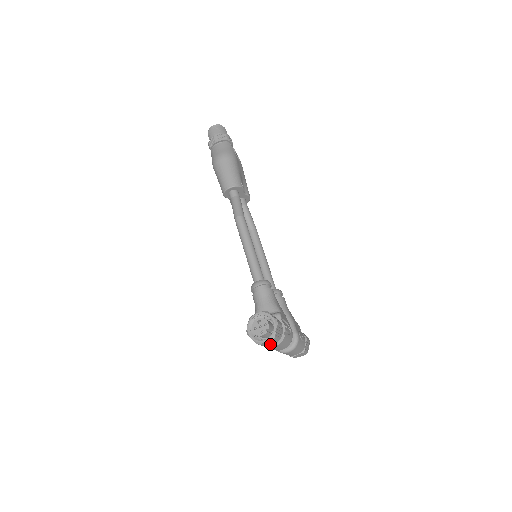
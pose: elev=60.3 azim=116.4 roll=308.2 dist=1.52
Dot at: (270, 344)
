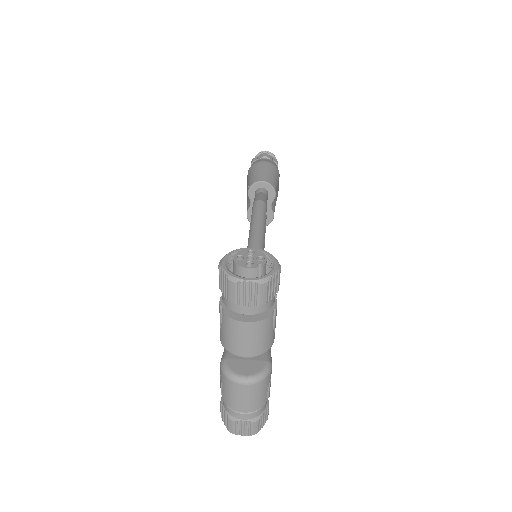
Dot at: (245, 304)
